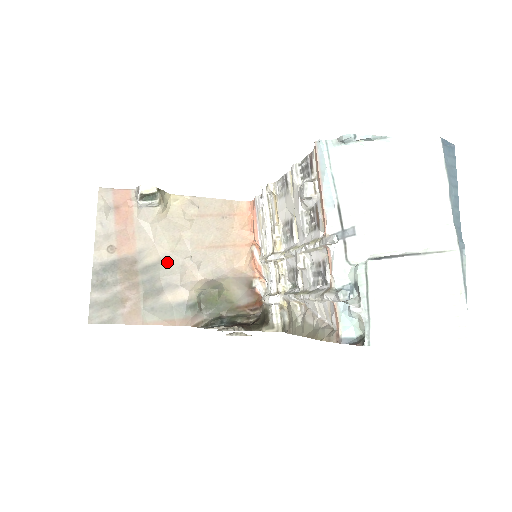
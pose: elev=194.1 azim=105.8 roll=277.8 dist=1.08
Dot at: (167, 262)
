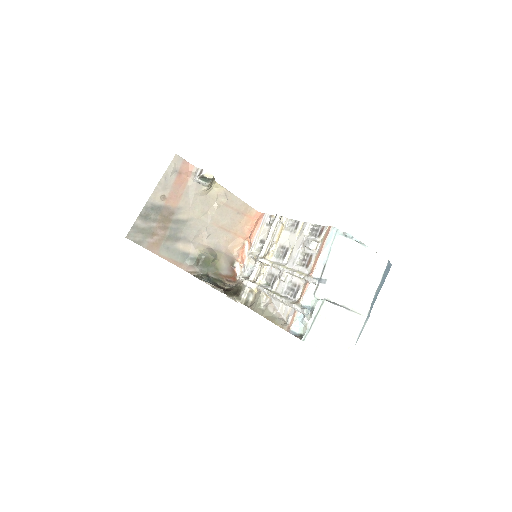
Dot at: (191, 223)
